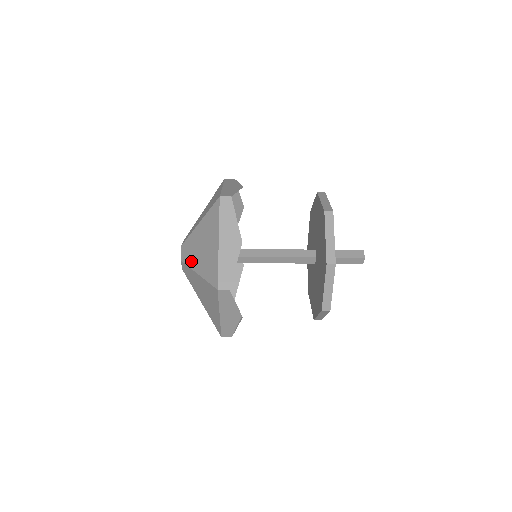
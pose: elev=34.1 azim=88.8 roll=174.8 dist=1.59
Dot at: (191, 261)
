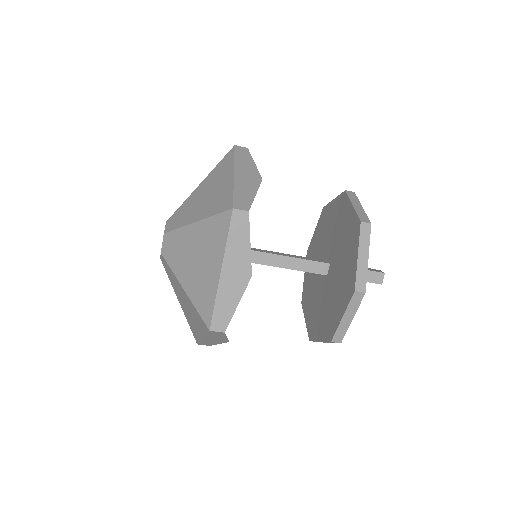
Dot at: (184, 220)
